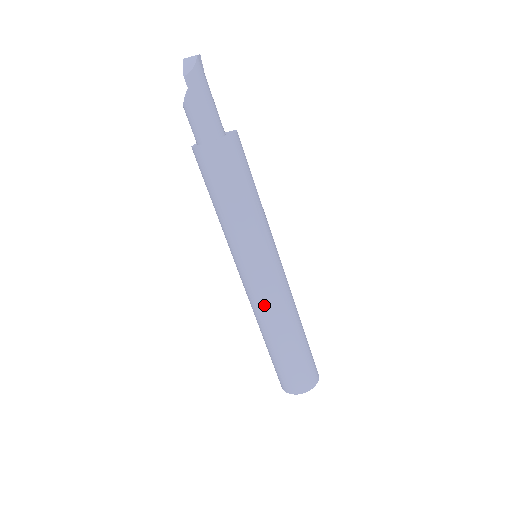
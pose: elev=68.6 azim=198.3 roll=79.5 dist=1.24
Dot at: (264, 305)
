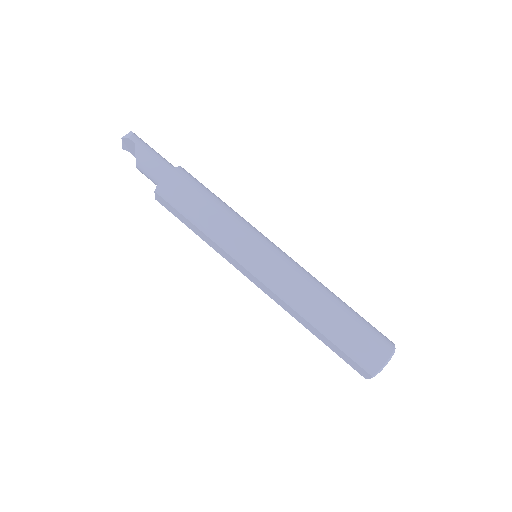
Dot at: (293, 279)
